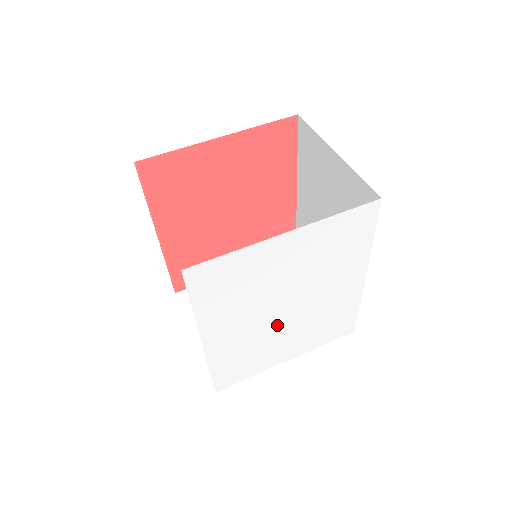
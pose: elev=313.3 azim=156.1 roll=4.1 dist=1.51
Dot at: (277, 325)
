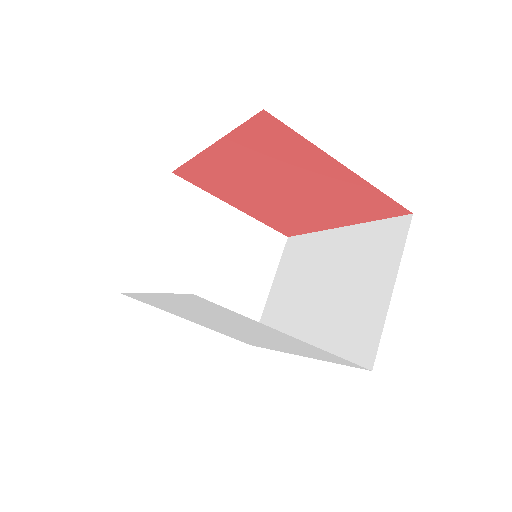
Dot at: (211, 321)
